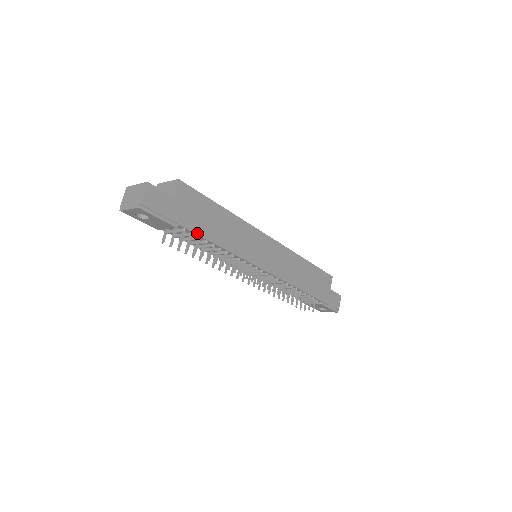
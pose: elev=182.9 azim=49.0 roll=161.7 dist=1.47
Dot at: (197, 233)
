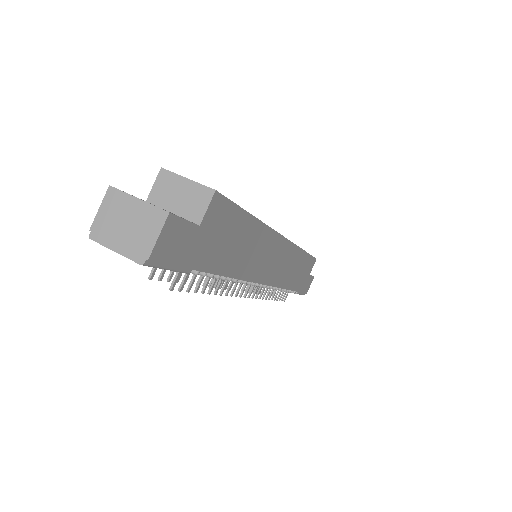
Dot at: (212, 271)
